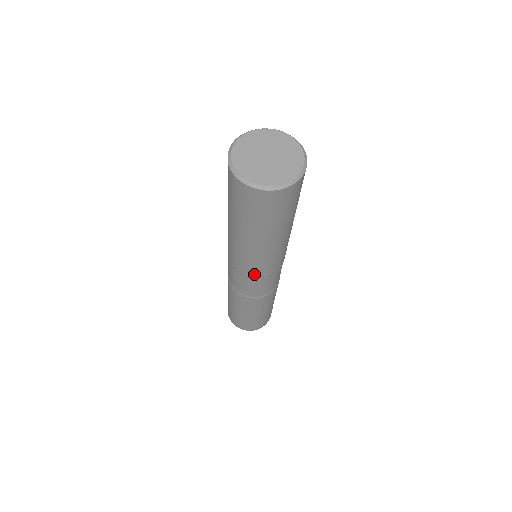
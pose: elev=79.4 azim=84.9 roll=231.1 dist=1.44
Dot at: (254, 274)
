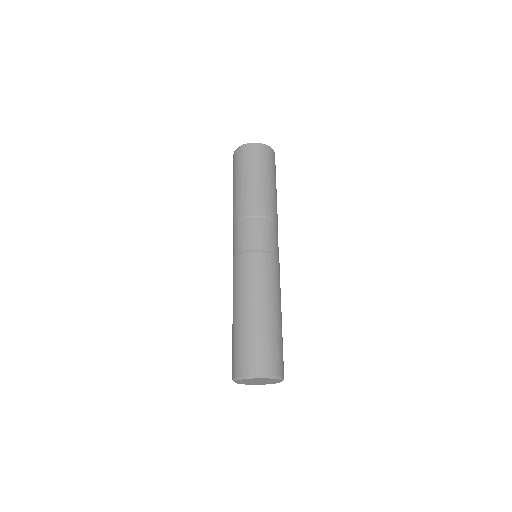
Dot at: occluded
